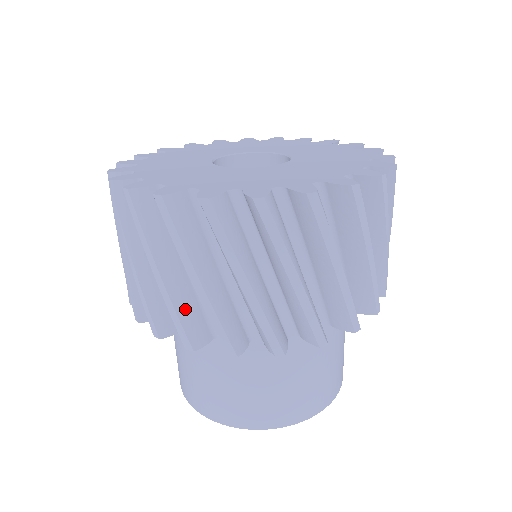
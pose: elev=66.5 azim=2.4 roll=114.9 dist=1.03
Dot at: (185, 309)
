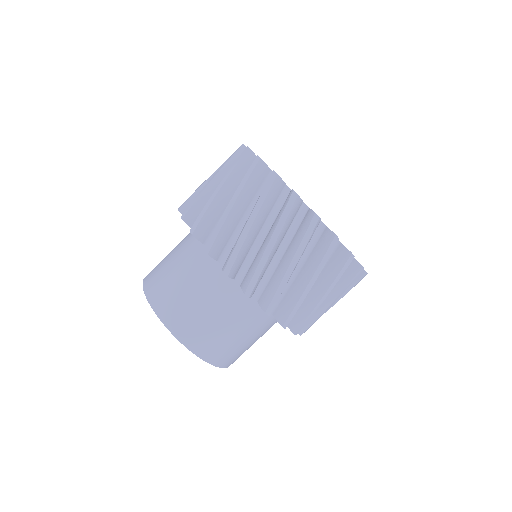
Dot at: occluded
